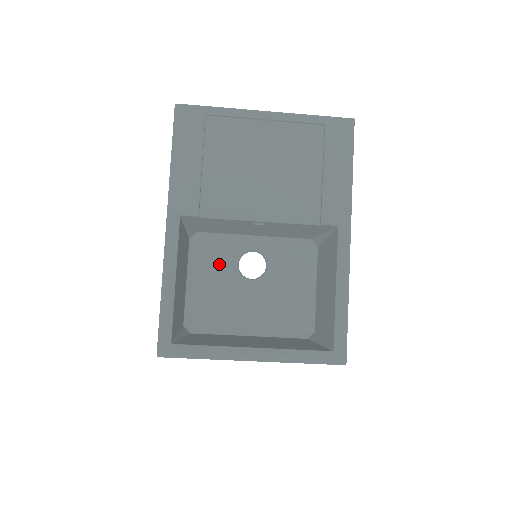
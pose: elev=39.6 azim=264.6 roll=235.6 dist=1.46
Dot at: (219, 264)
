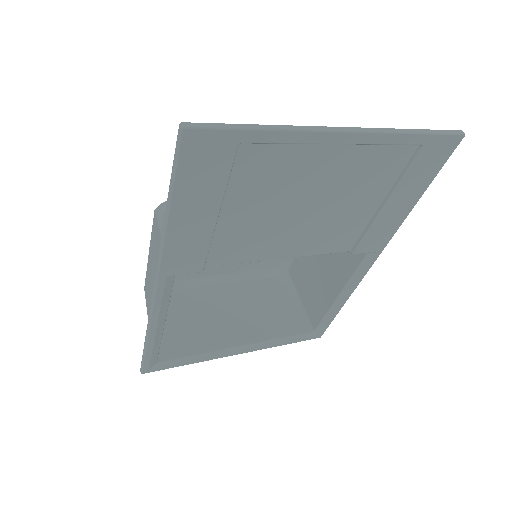
Dot at: occluded
